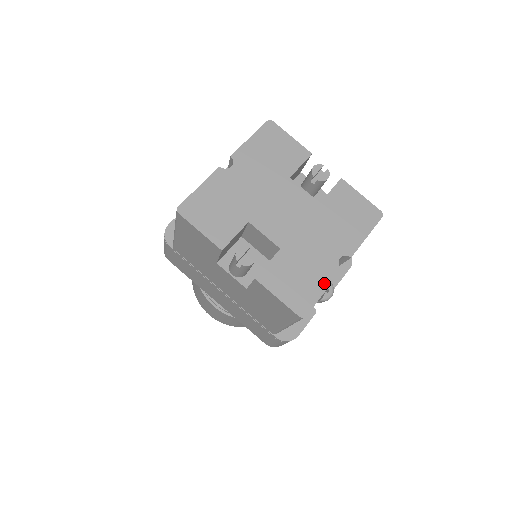
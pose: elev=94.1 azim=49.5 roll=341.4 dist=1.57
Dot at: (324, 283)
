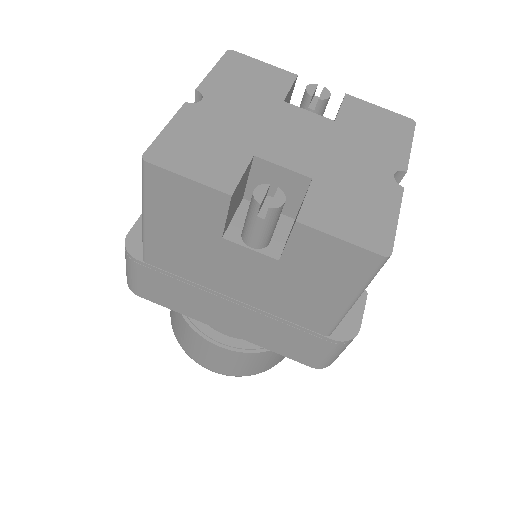
Dot at: (391, 207)
